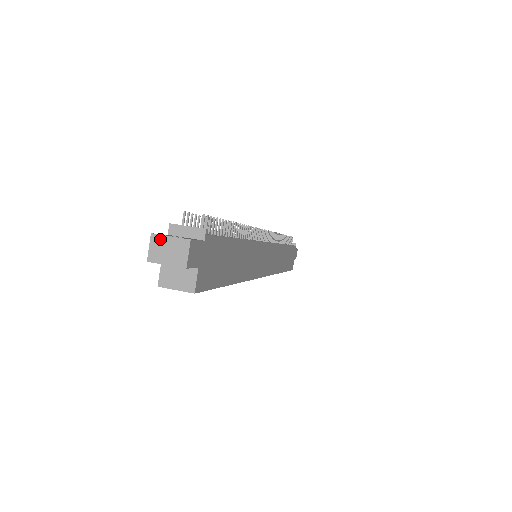
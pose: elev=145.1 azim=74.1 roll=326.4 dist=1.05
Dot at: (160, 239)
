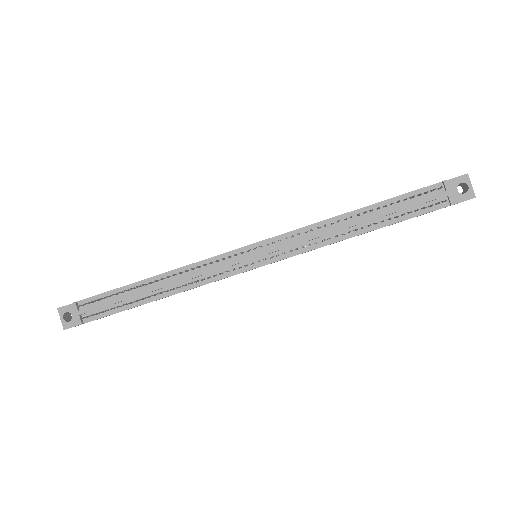
Dot at: (60, 313)
